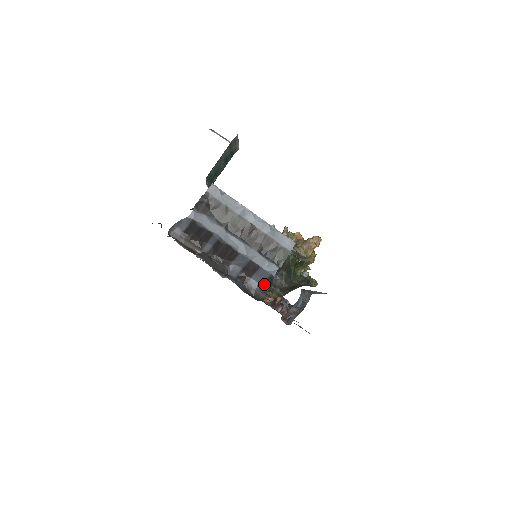
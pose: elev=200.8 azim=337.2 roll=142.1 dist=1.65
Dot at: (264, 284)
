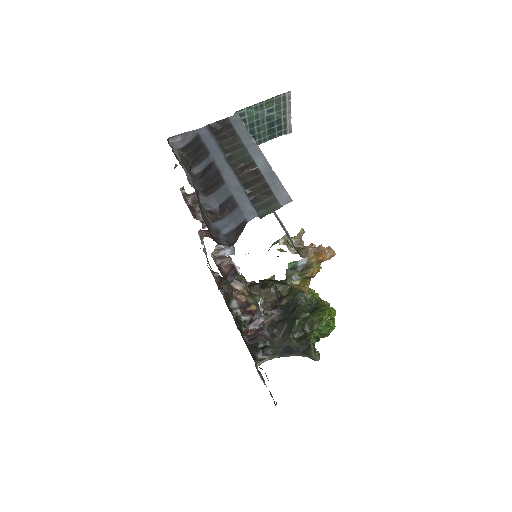
Dot at: (233, 231)
